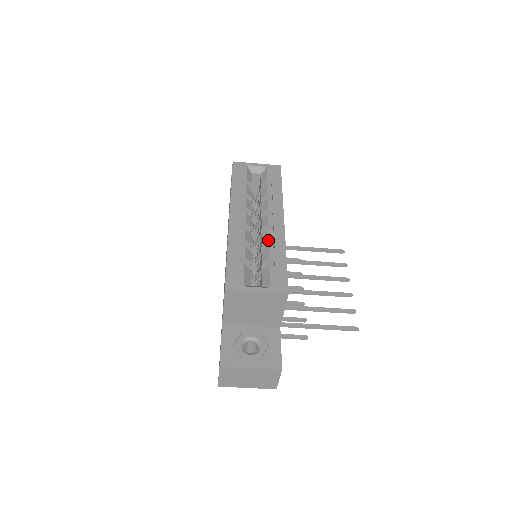
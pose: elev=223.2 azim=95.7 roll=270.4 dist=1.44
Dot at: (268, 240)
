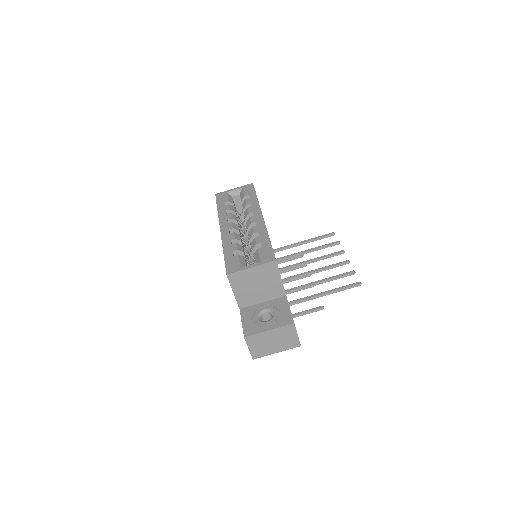
Dot at: (253, 233)
